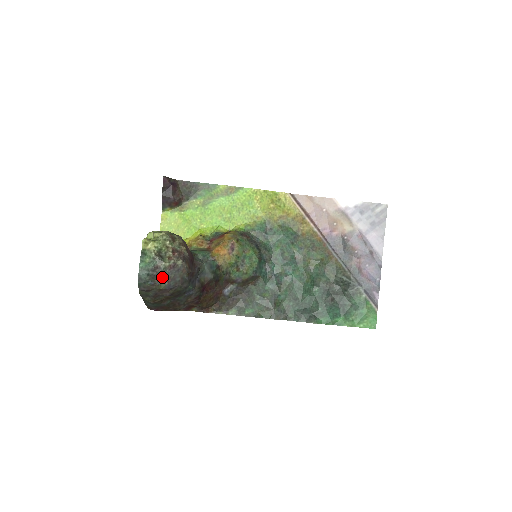
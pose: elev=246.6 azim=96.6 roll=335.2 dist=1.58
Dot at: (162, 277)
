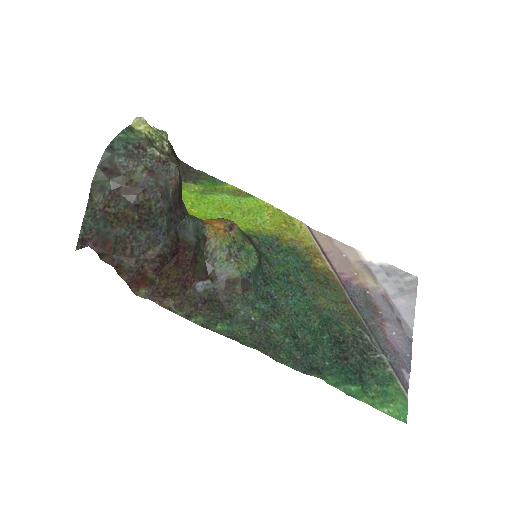
Dot at: (142, 163)
